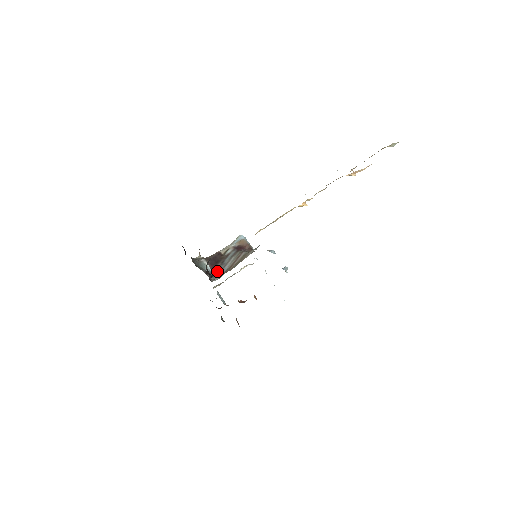
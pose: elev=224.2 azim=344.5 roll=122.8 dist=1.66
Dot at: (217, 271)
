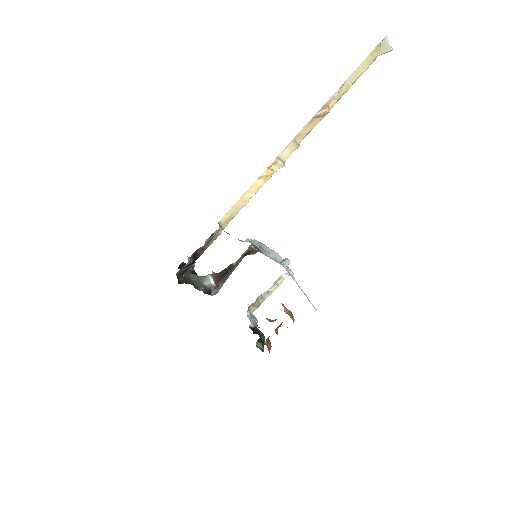
Dot at: (221, 284)
